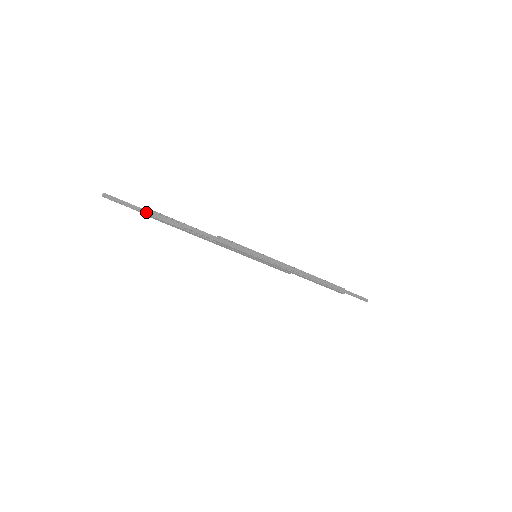
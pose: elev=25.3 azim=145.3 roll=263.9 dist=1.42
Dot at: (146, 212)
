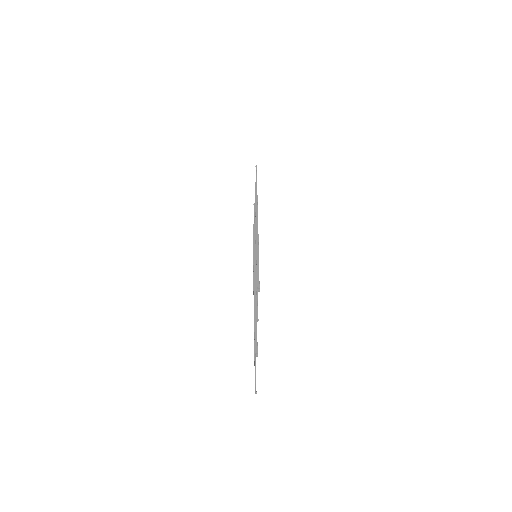
Dot at: (256, 353)
